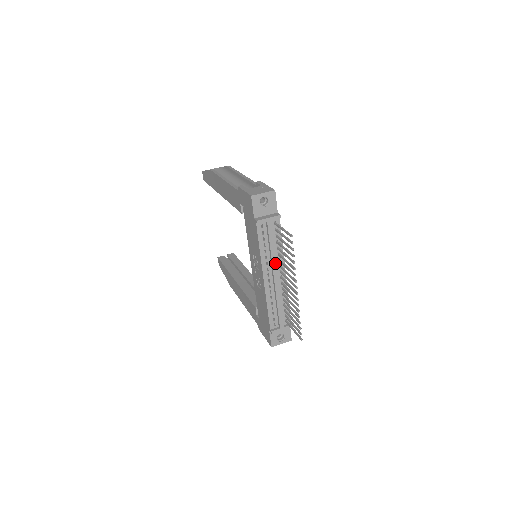
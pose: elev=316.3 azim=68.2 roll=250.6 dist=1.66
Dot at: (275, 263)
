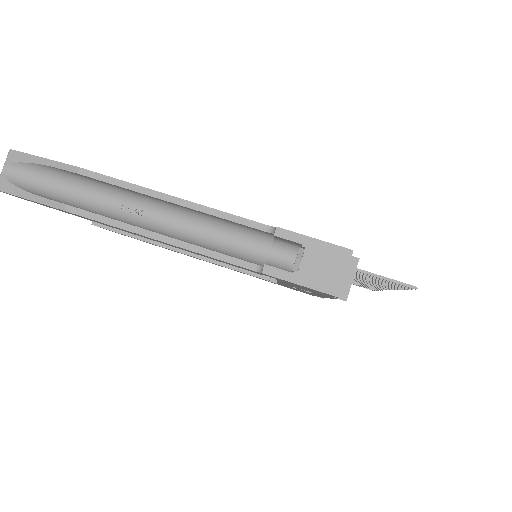
Dot at: occluded
